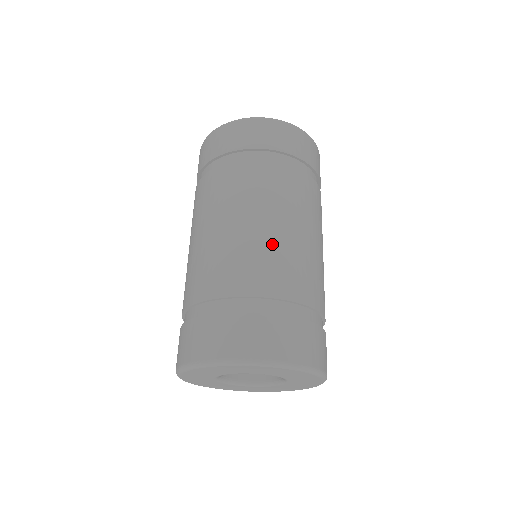
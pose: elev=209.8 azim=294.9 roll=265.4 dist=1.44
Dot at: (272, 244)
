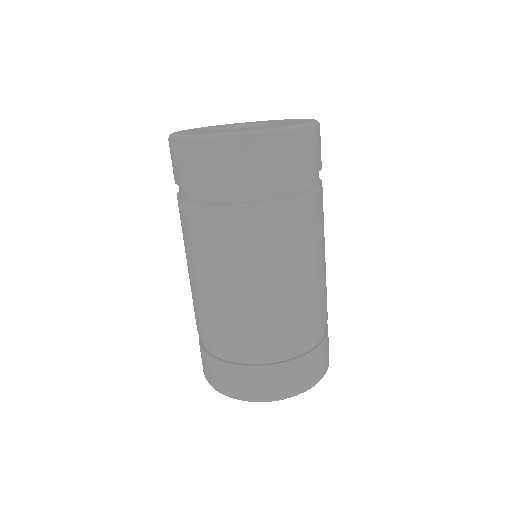
Dot at: (233, 304)
